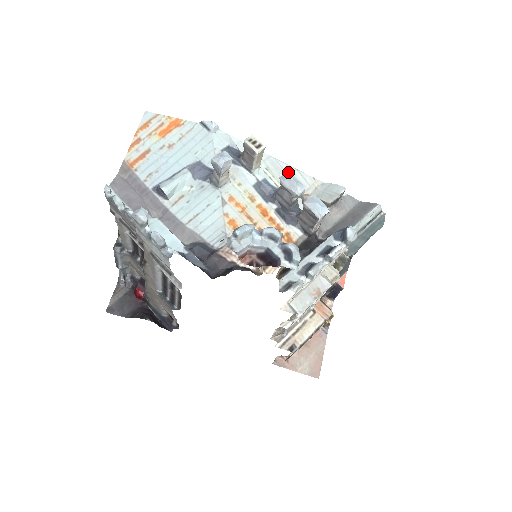
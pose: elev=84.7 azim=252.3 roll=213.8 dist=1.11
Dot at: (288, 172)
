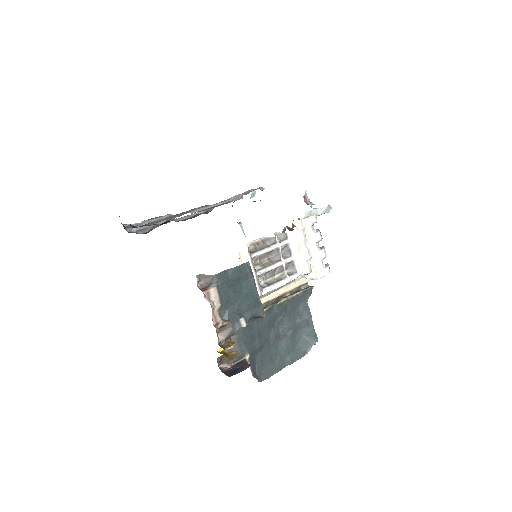
Dot at: occluded
